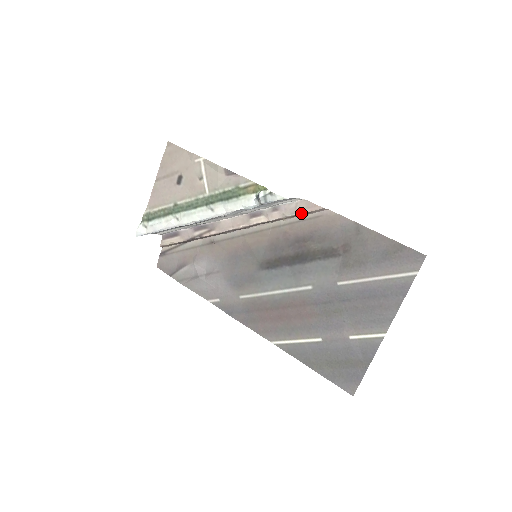
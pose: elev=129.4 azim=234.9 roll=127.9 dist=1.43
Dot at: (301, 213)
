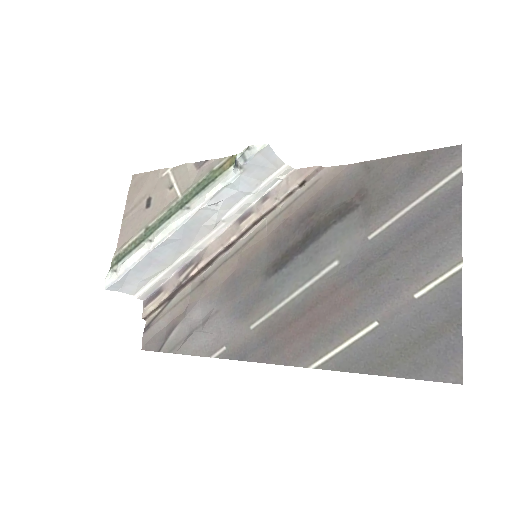
Dot at: (295, 186)
